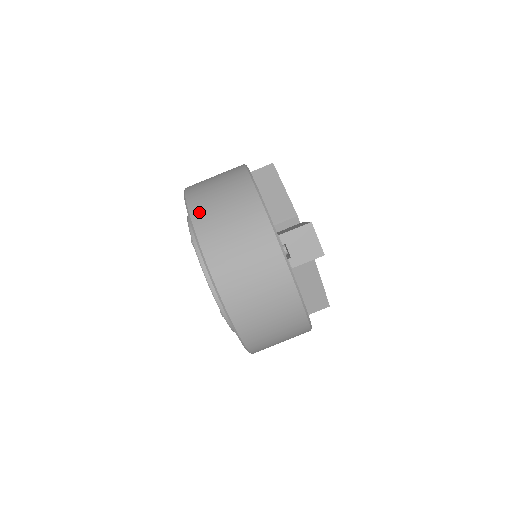
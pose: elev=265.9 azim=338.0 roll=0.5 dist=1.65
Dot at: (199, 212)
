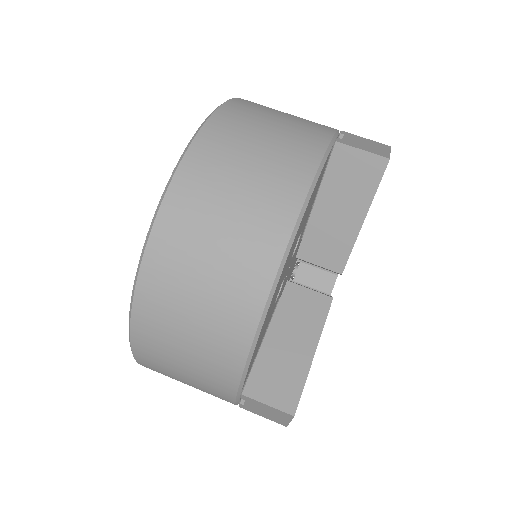
Dot at: (153, 286)
